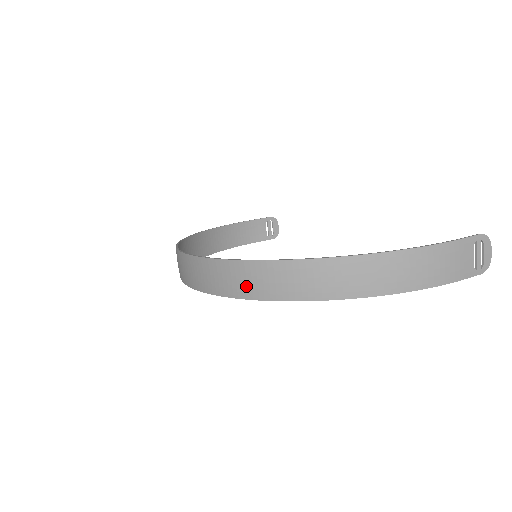
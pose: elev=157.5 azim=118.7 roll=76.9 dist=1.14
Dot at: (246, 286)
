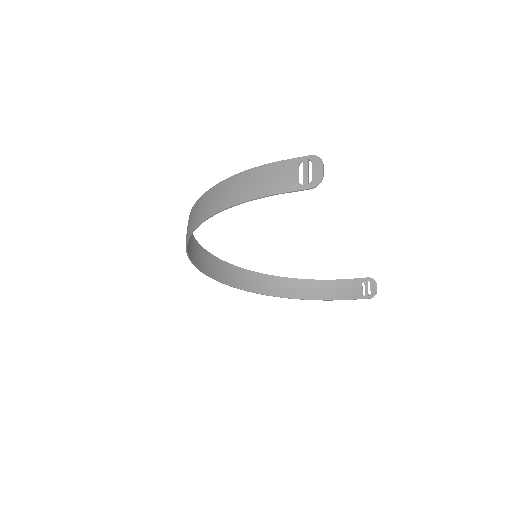
Dot at: occluded
